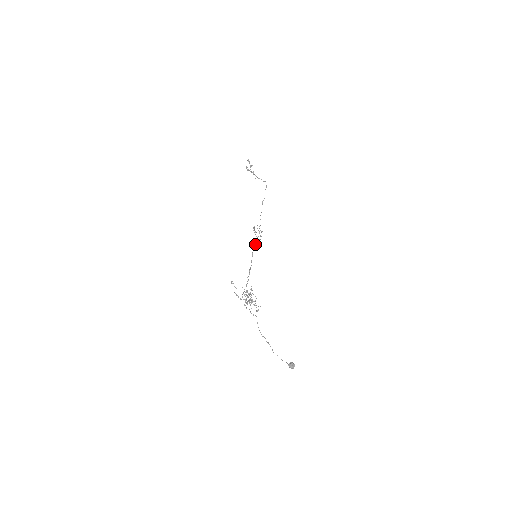
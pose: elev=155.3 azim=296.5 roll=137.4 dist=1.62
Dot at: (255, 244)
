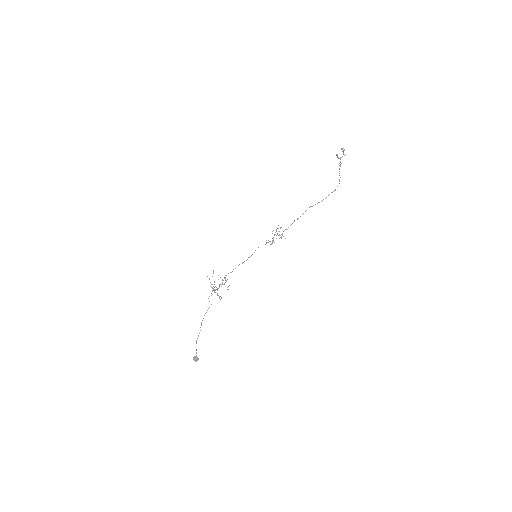
Dot at: occluded
